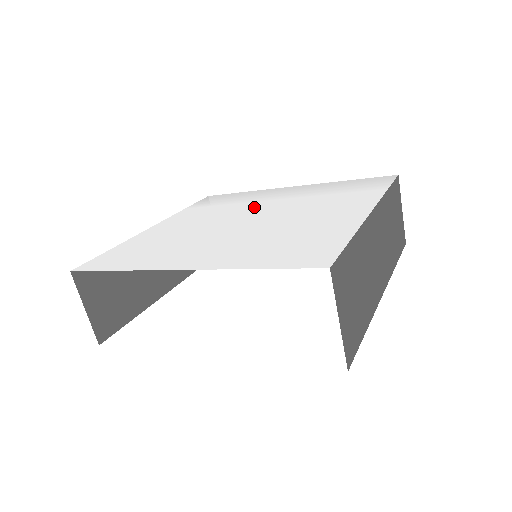
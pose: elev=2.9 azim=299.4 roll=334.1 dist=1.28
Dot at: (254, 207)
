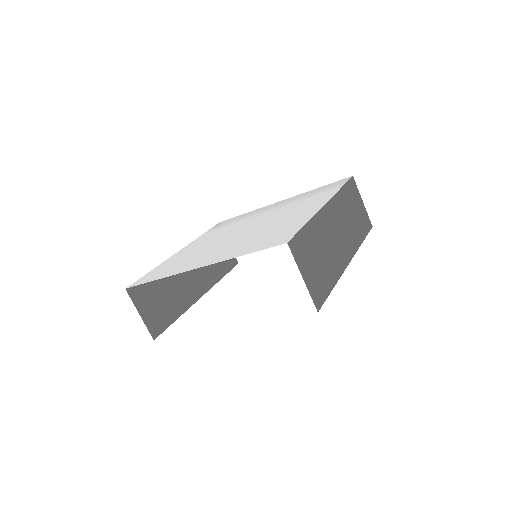
Dot at: (250, 221)
